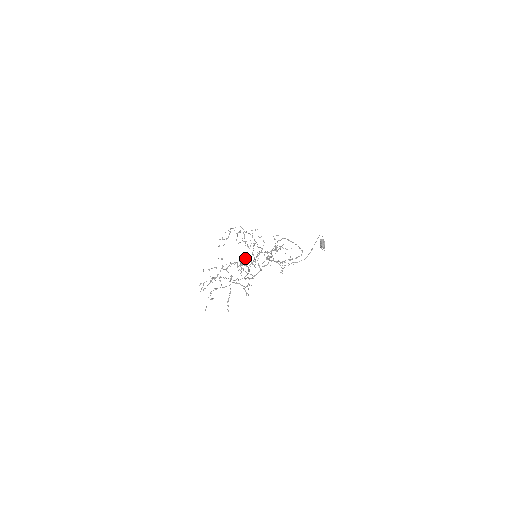
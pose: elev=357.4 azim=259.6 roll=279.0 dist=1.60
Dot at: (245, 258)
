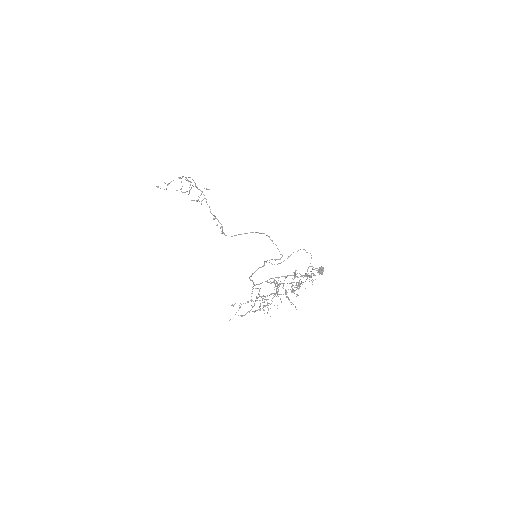
Dot at: occluded
